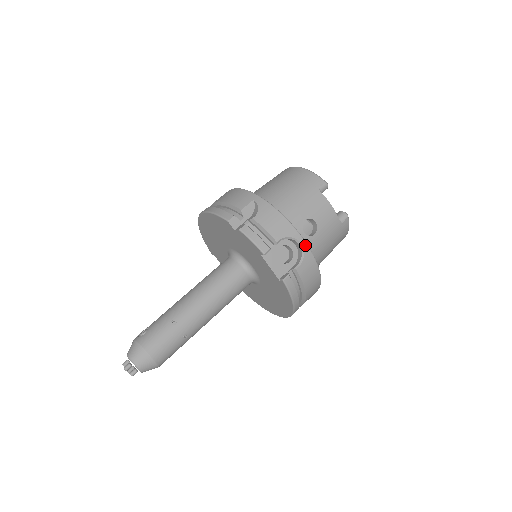
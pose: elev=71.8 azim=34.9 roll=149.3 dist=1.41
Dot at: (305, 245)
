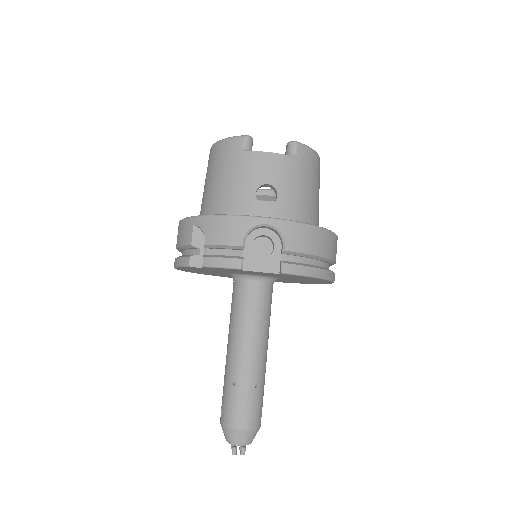
Dot at: (271, 221)
